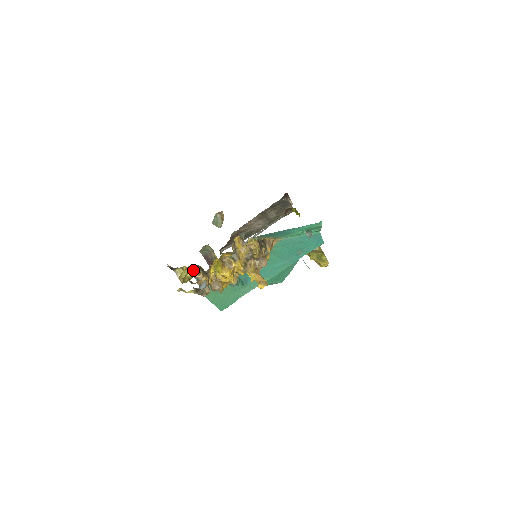
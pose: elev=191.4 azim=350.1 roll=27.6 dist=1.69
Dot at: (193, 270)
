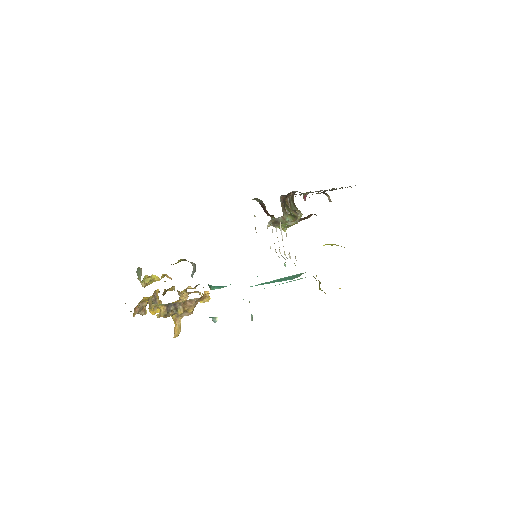
Dot at: (157, 277)
